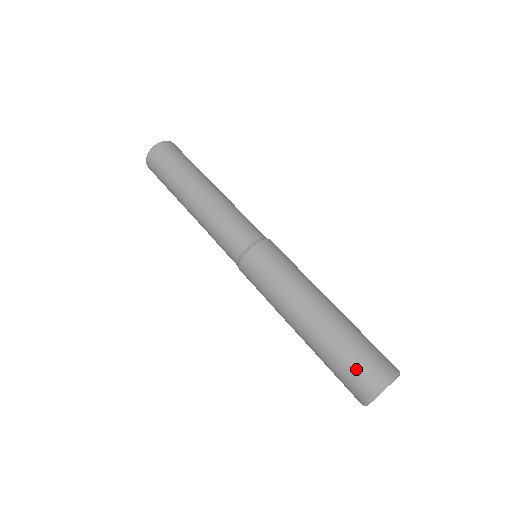
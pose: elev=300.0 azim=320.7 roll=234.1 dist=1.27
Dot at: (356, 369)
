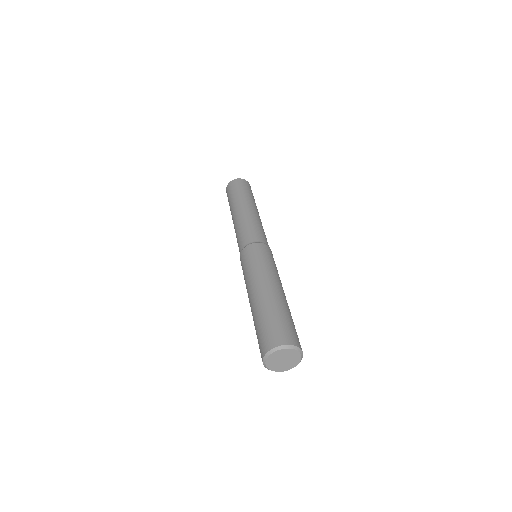
Dot at: (263, 334)
